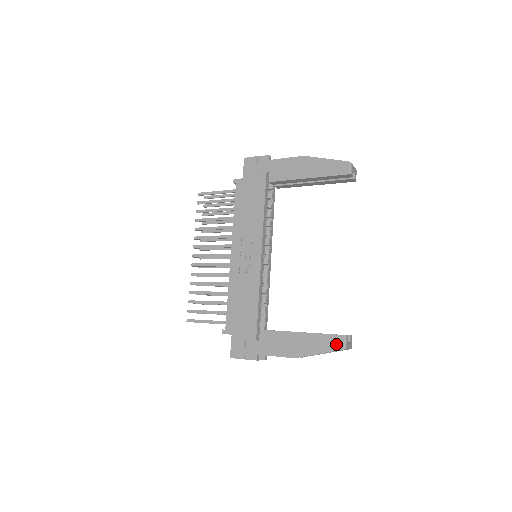
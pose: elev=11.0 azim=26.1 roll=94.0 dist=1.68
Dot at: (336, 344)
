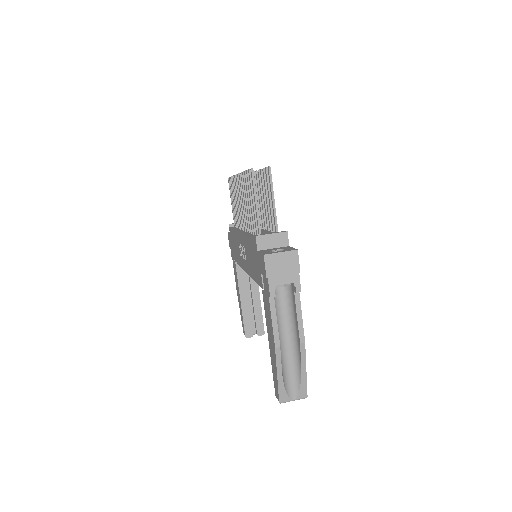
Dot at: (243, 328)
